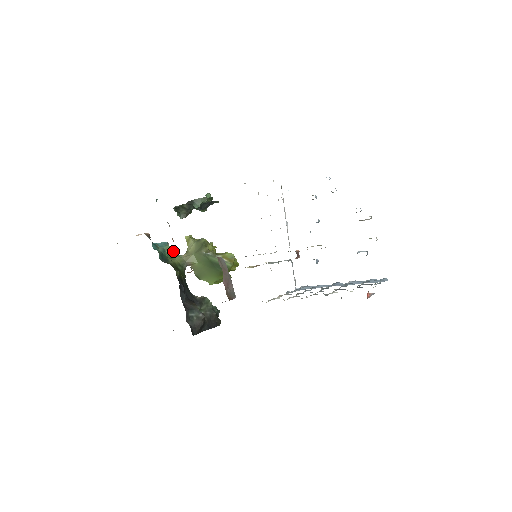
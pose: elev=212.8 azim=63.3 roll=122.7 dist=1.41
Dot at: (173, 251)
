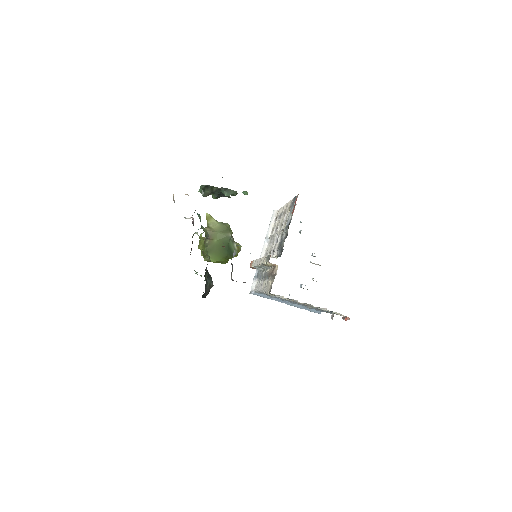
Dot at: occluded
